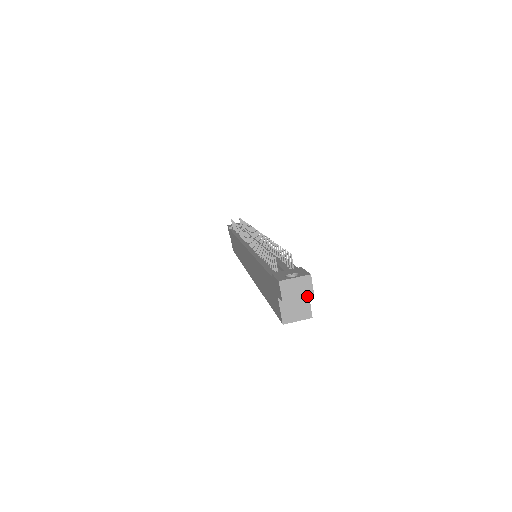
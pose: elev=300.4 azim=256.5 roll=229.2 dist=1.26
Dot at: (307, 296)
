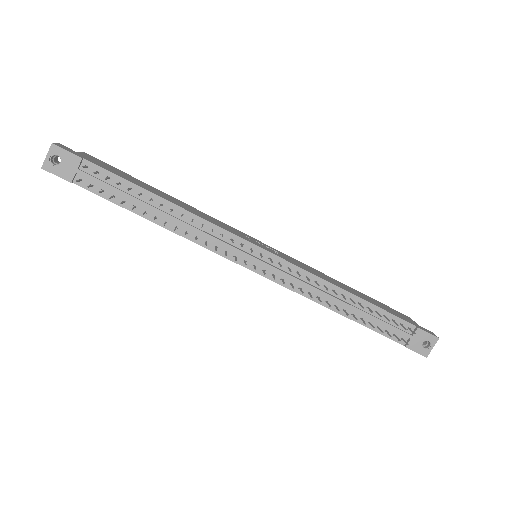
Dot at: occluded
